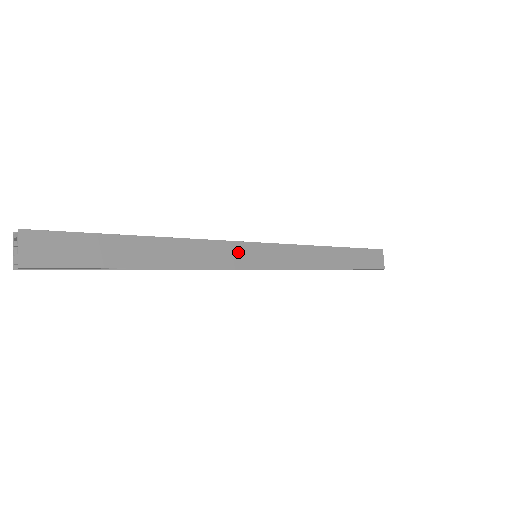
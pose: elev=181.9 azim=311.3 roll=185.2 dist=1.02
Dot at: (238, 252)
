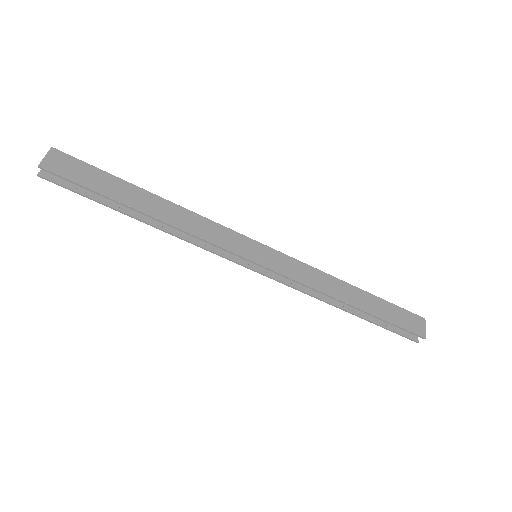
Dot at: (234, 240)
